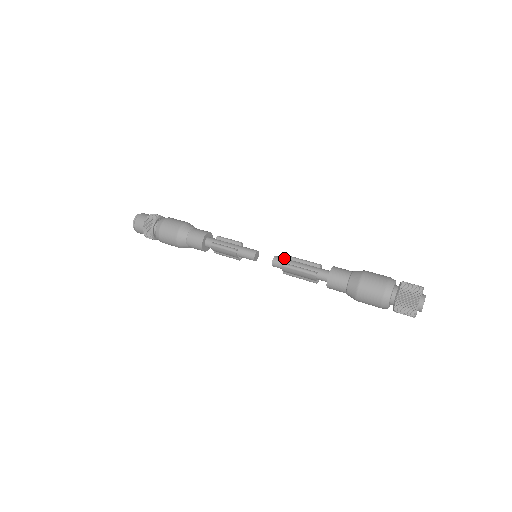
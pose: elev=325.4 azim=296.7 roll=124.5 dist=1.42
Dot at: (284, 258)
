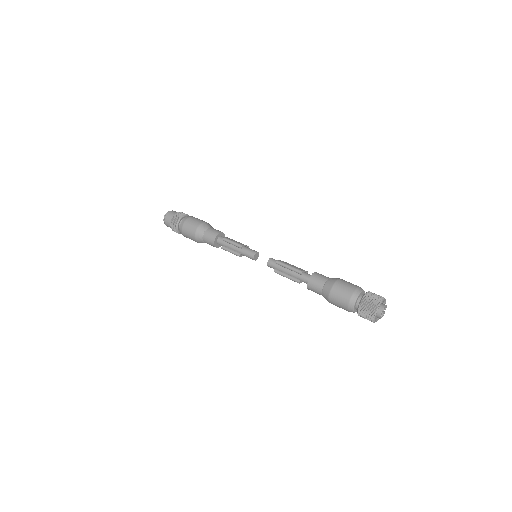
Dot at: (274, 264)
